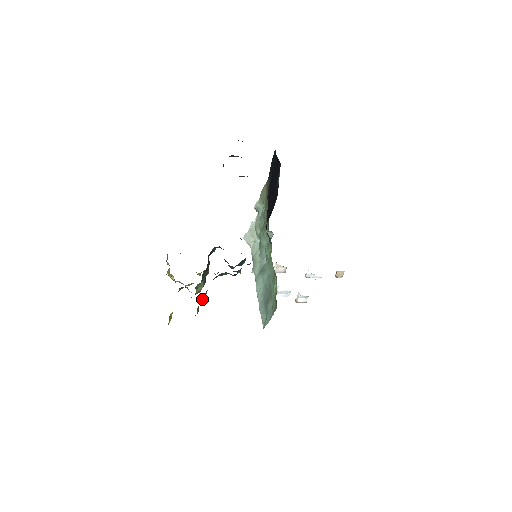
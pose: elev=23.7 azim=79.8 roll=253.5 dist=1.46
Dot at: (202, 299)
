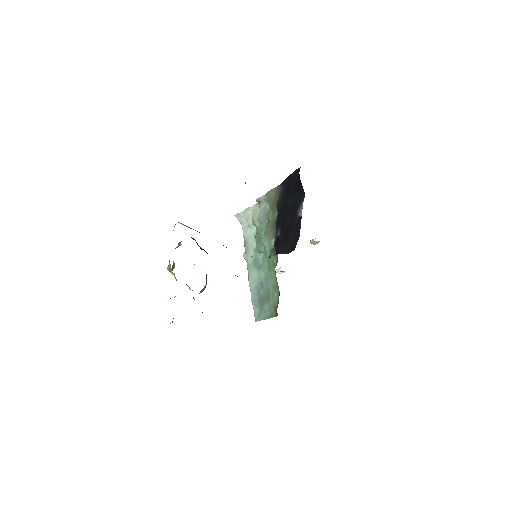
Dot at: occluded
